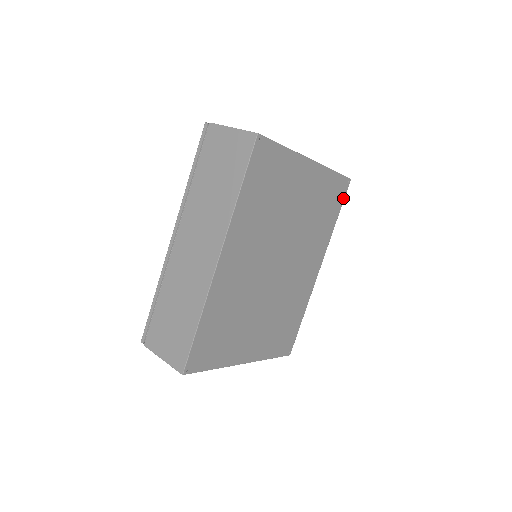
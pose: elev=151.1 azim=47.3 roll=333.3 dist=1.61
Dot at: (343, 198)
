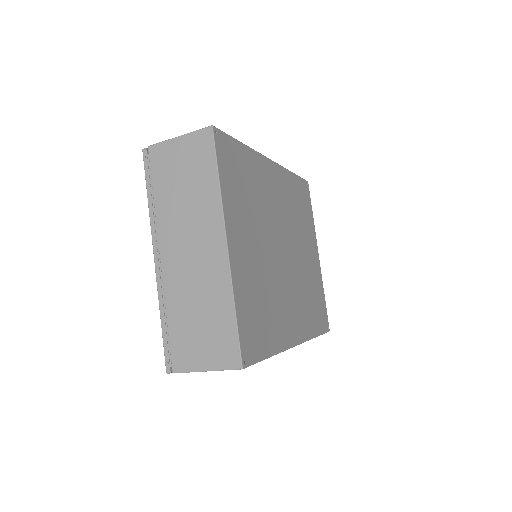
Dot at: (323, 331)
